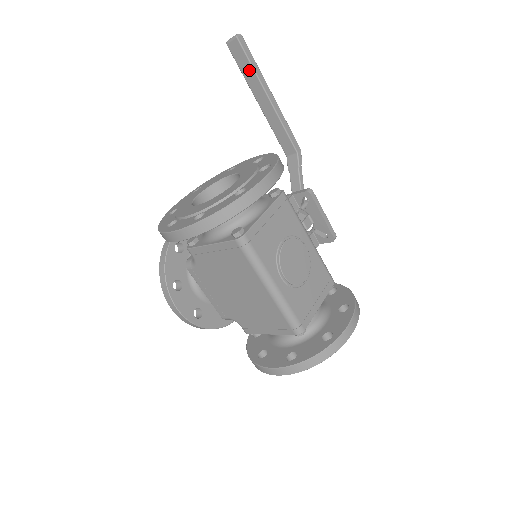
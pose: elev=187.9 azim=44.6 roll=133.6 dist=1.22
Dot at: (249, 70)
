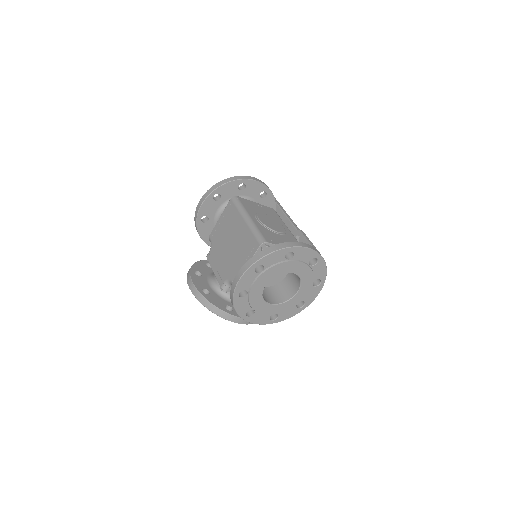
Dot at: (277, 208)
